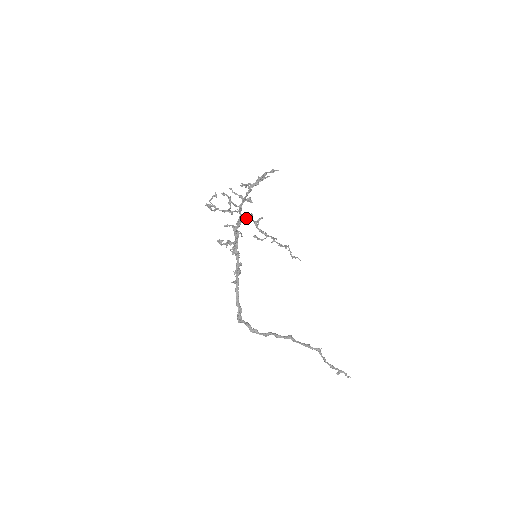
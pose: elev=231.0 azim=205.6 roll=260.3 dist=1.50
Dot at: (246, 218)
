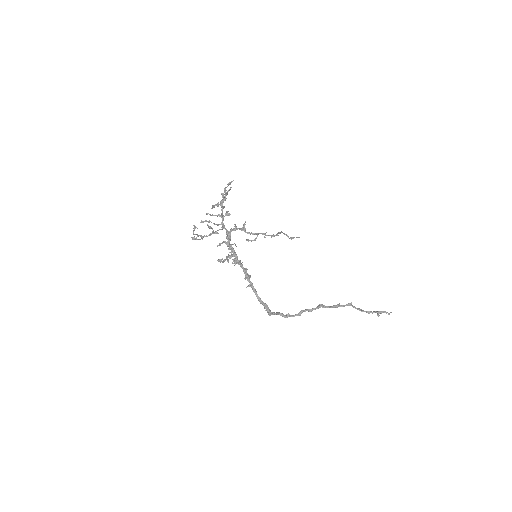
Dot at: (232, 230)
